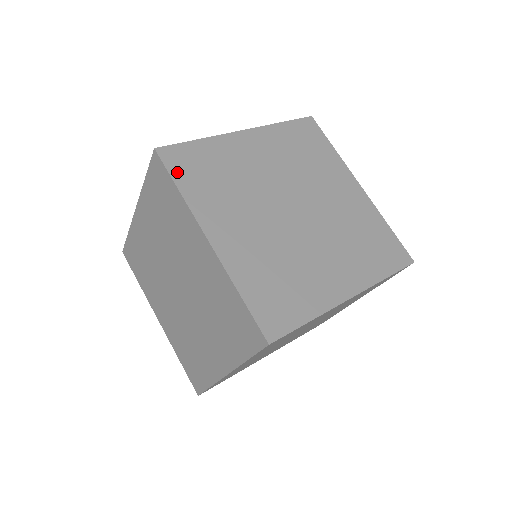
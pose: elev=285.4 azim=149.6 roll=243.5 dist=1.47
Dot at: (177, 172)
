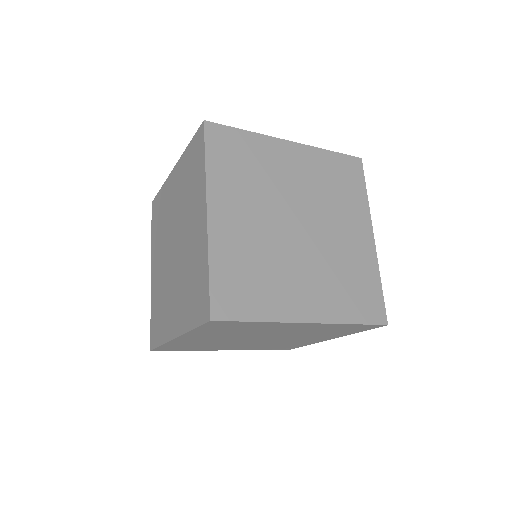
Dot at: (212, 147)
